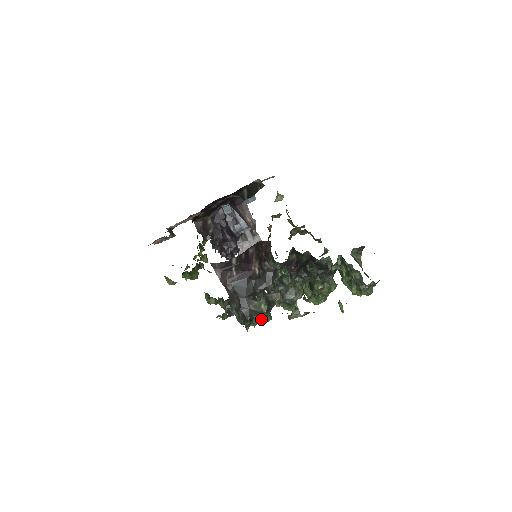
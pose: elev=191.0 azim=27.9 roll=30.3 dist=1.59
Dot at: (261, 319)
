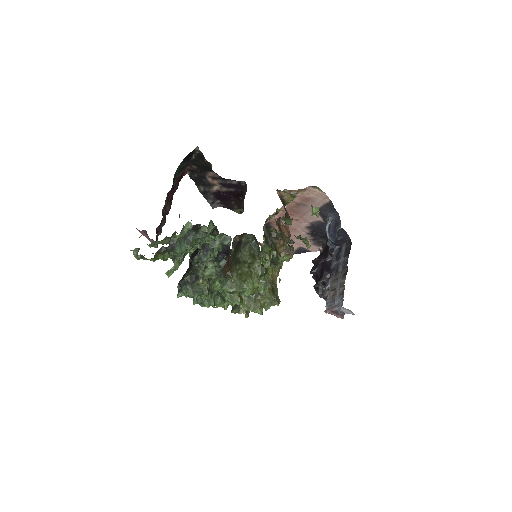
Dot at: (183, 287)
